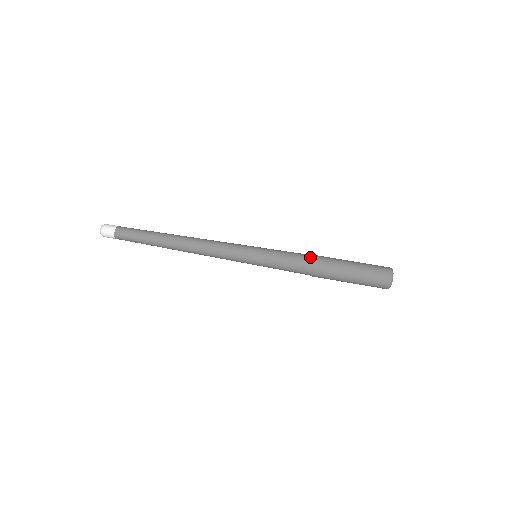
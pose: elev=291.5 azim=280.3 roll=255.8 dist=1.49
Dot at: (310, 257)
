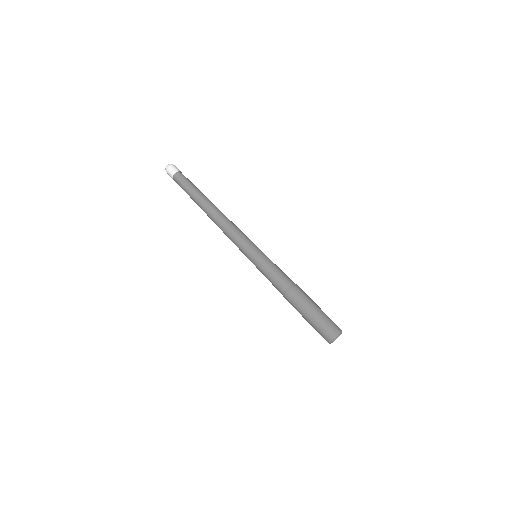
Dot at: occluded
